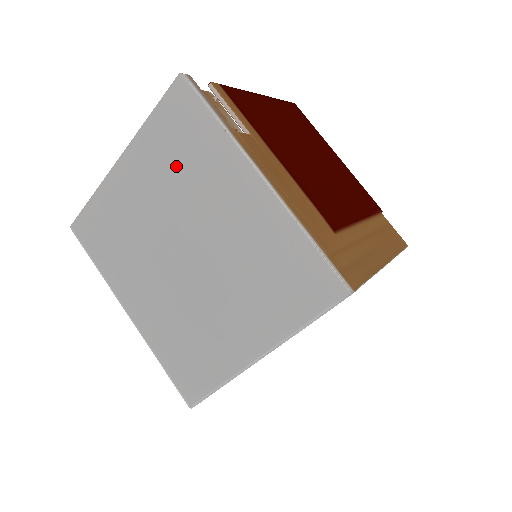
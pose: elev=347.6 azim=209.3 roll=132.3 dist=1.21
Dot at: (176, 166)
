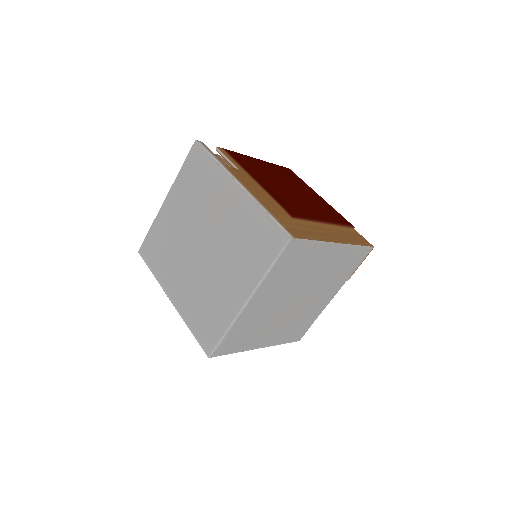
Dot at: (195, 192)
